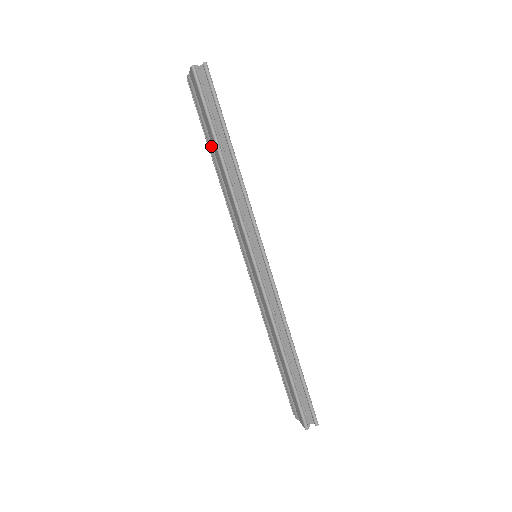
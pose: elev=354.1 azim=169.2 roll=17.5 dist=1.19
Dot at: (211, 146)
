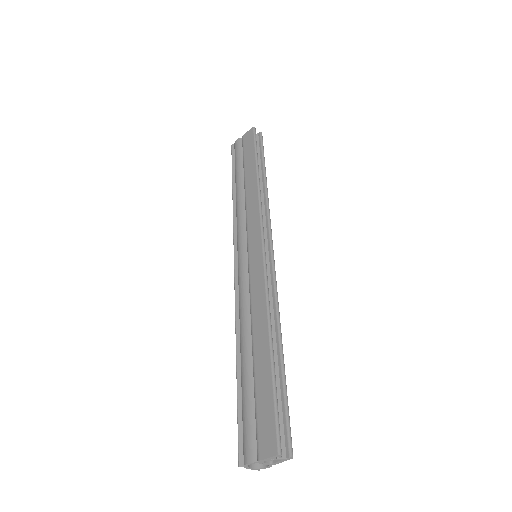
Dot at: (241, 175)
